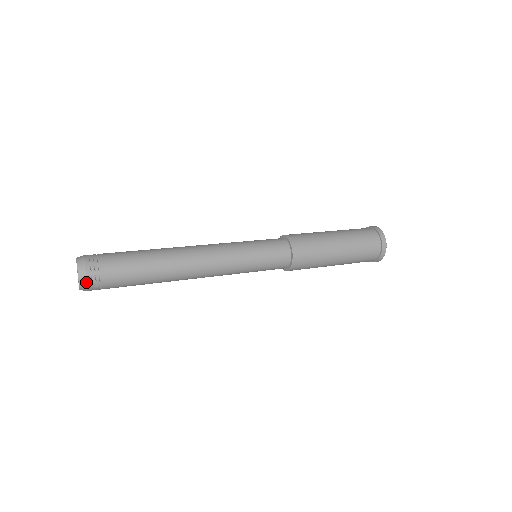
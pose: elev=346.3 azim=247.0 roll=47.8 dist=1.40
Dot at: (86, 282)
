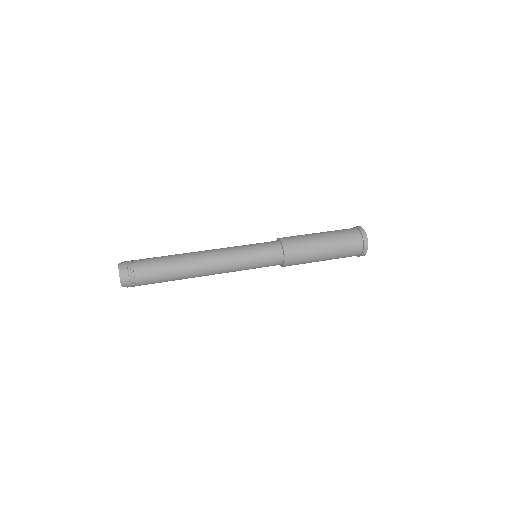
Dot at: (124, 275)
